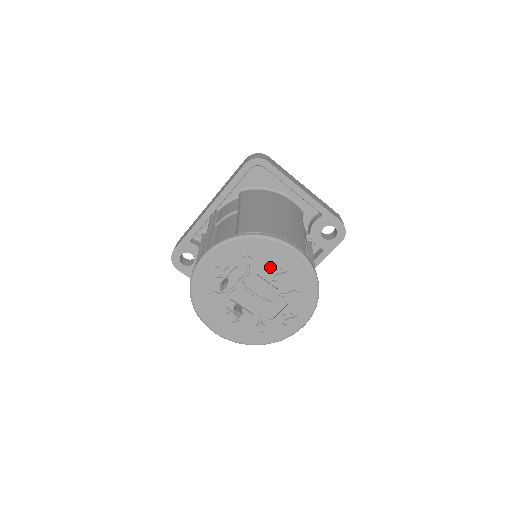
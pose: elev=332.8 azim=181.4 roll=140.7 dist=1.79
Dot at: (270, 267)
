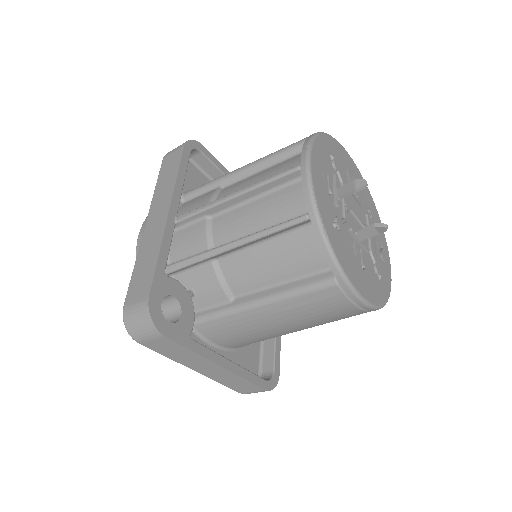
Dot at: occluded
